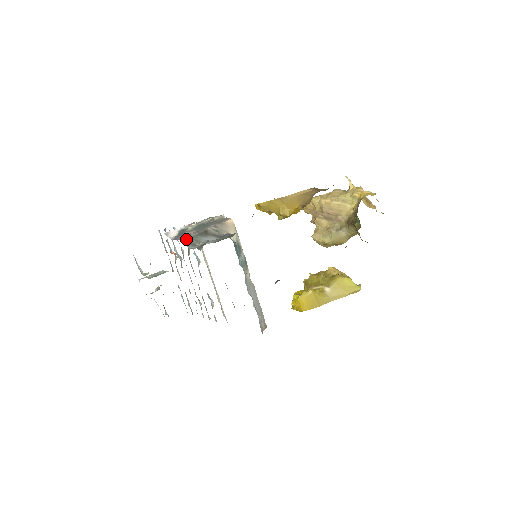
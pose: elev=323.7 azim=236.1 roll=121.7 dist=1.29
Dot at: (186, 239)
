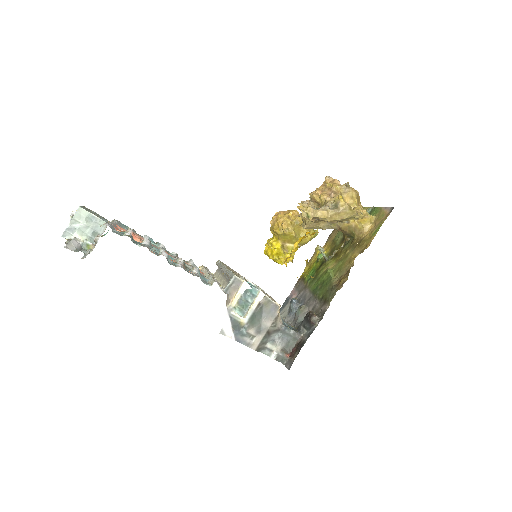
Dot at: (257, 347)
